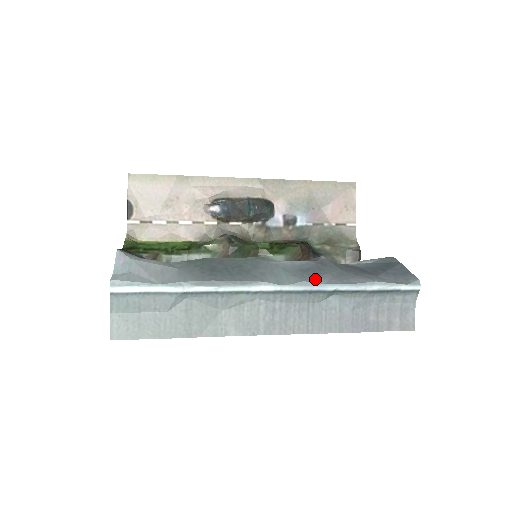
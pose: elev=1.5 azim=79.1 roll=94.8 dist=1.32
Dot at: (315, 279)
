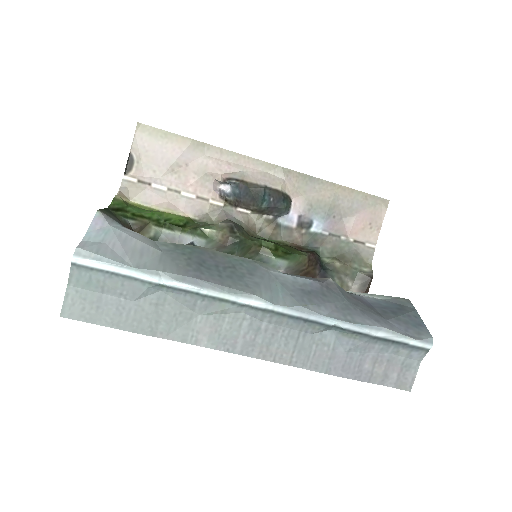
Dot at: (315, 307)
